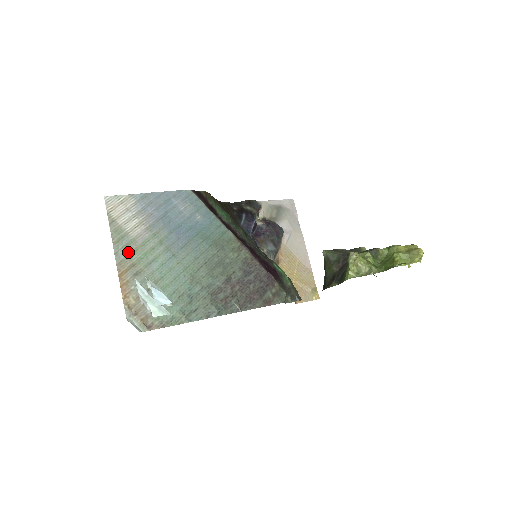
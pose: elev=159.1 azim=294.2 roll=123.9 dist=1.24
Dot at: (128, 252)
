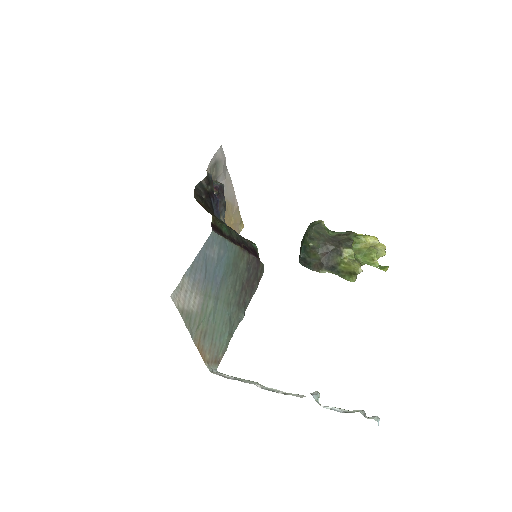
Dot at: (197, 326)
